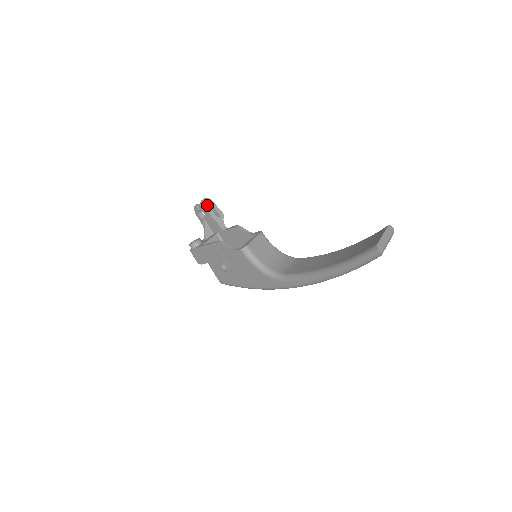
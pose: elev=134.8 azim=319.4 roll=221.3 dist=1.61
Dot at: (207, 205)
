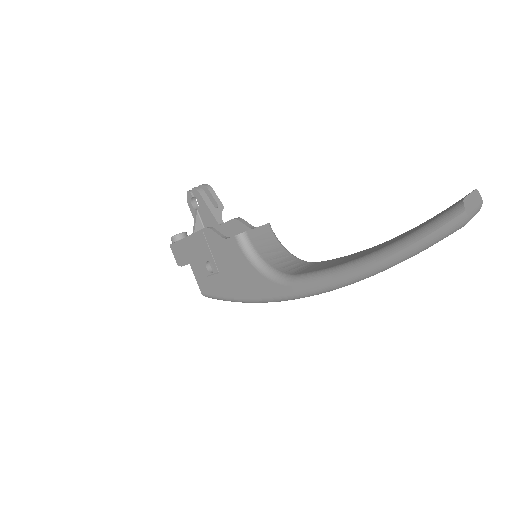
Dot at: occluded
